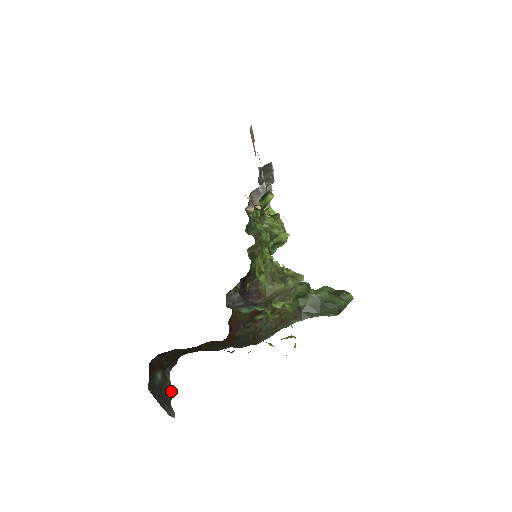
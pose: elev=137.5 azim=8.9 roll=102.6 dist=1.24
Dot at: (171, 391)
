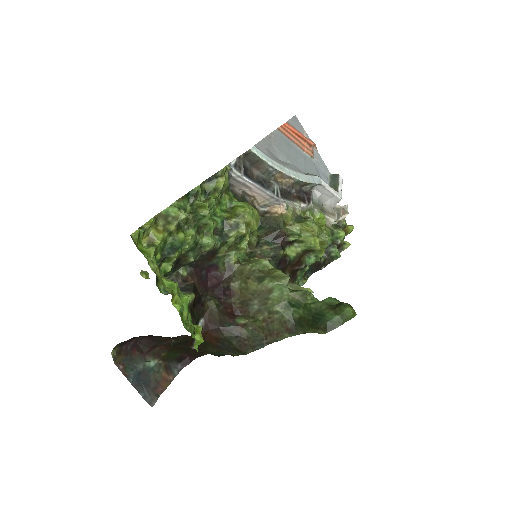
Dot at: occluded
